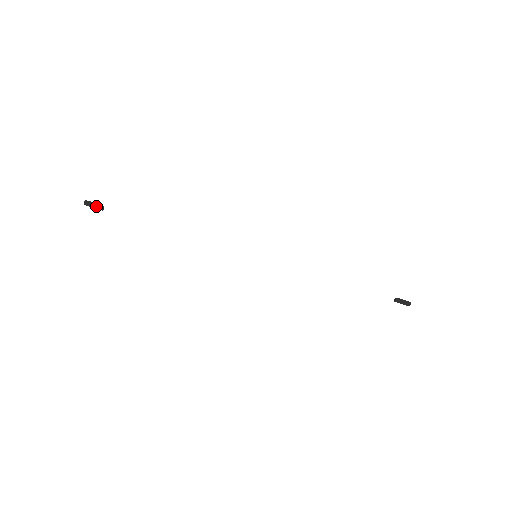
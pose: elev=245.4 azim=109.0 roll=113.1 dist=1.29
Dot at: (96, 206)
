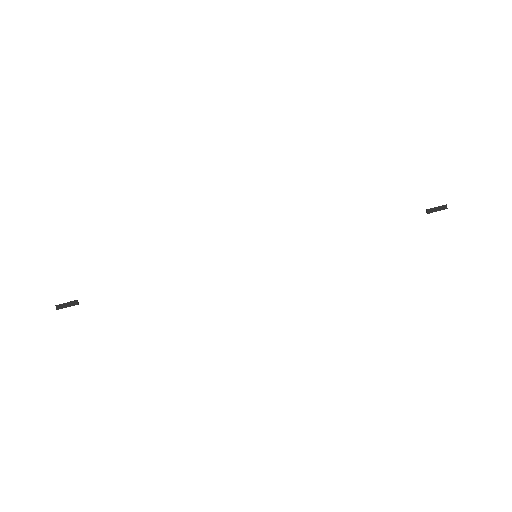
Dot at: (69, 303)
